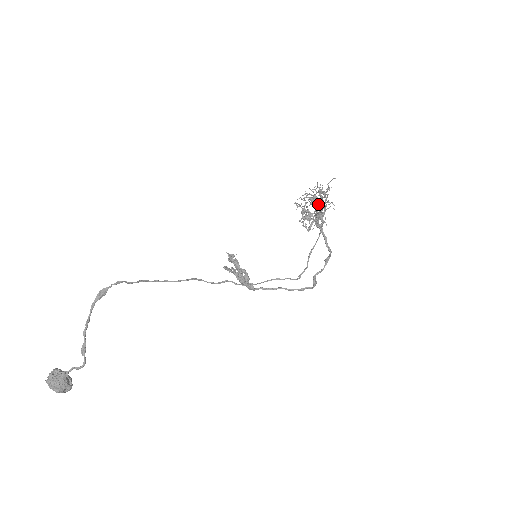
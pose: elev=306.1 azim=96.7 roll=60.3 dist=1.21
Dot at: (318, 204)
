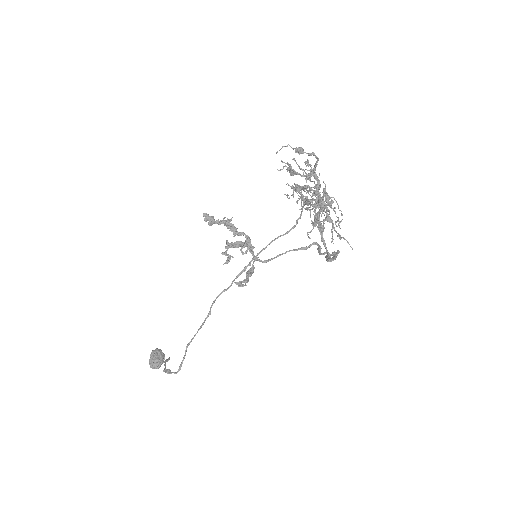
Dot at: occluded
